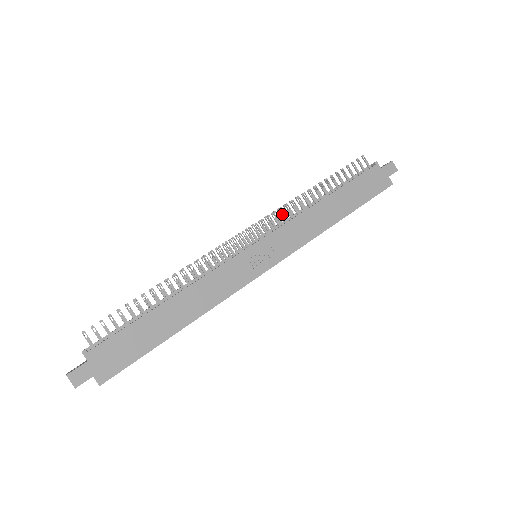
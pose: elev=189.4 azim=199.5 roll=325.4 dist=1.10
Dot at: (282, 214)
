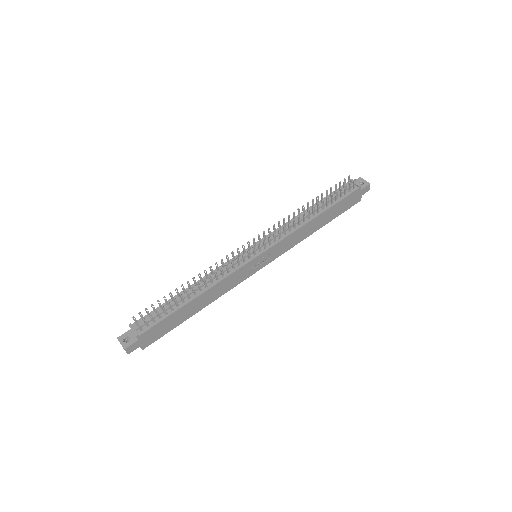
Dot at: (285, 230)
